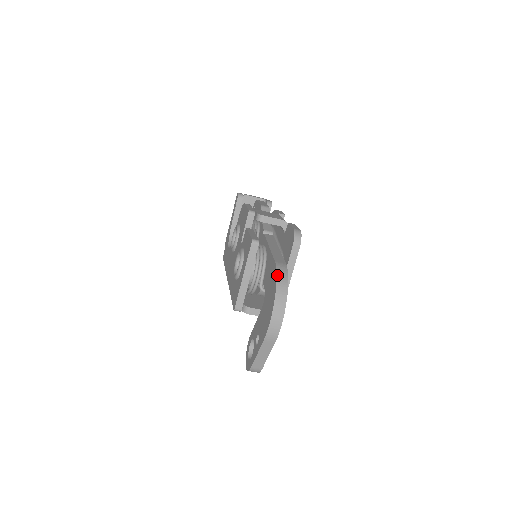
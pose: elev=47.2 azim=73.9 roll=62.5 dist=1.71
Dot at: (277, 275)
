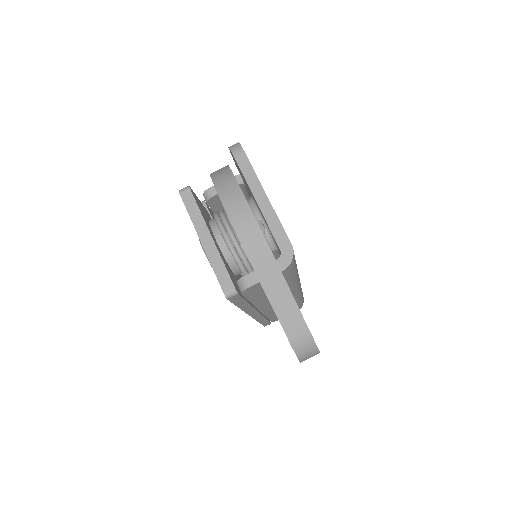
Dot at: (210, 174)
